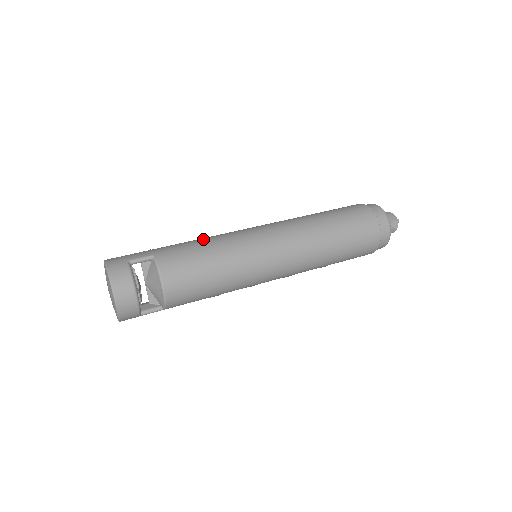
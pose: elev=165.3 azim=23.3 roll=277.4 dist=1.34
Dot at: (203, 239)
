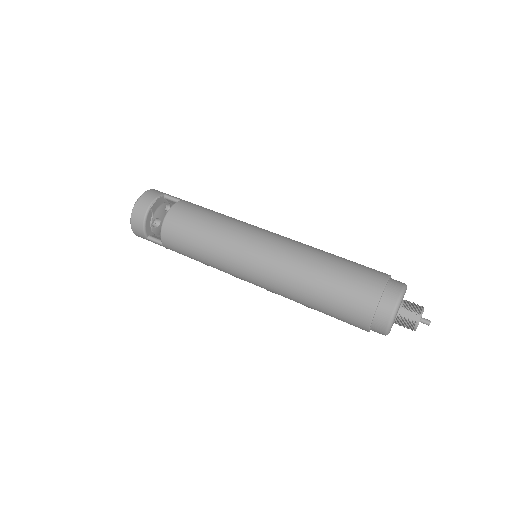
Dot at: occluded
